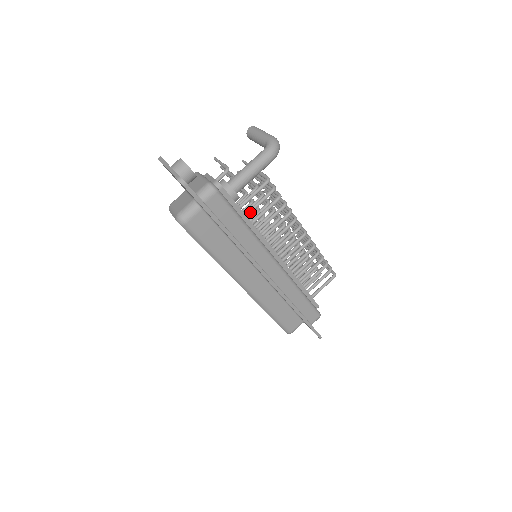
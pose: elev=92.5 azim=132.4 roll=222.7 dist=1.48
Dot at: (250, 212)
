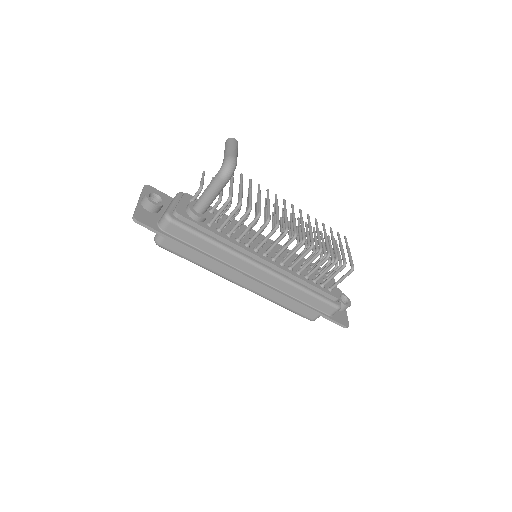
Dot at: (222, 227)
